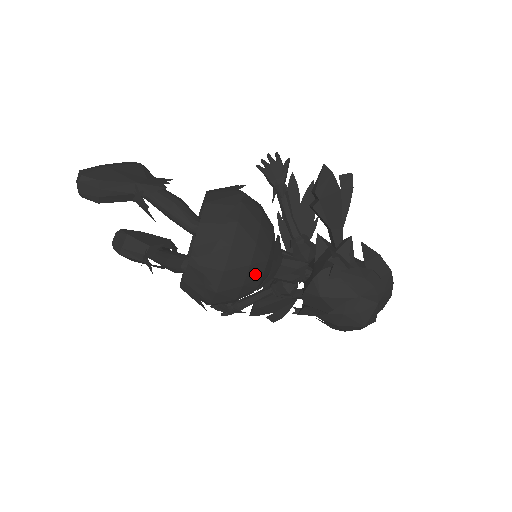
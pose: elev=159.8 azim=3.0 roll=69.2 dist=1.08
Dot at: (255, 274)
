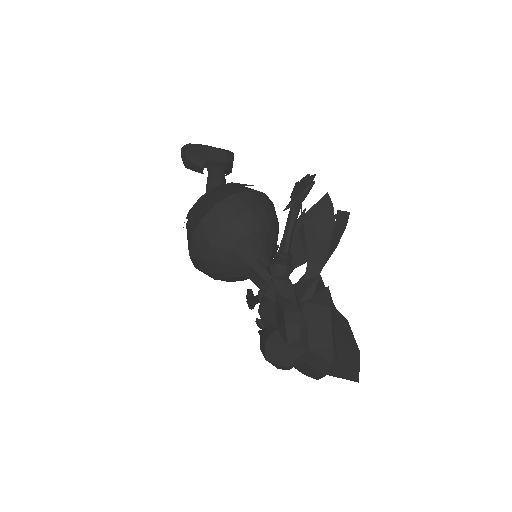
Dot at: (216, 256)
